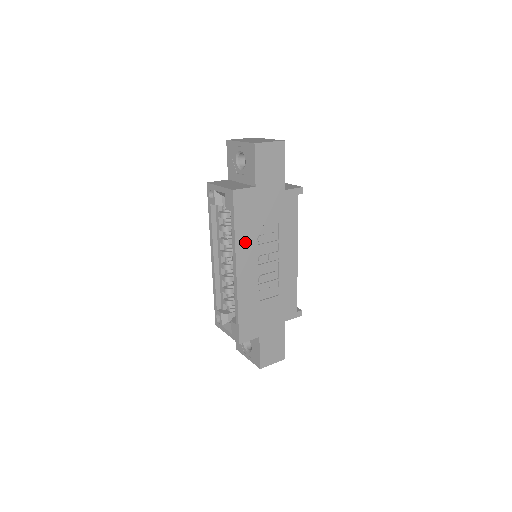
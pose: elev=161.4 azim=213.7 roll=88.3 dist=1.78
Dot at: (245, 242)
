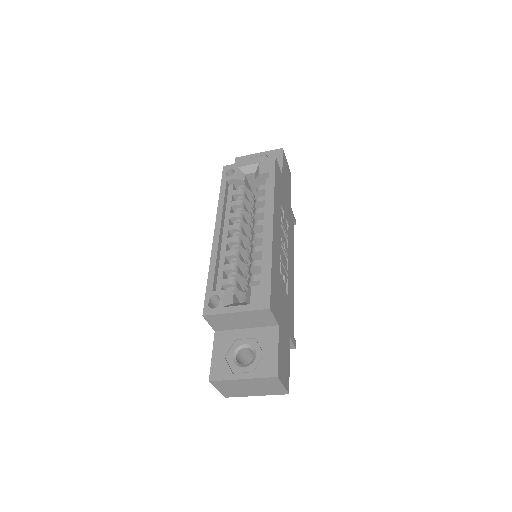
Dot at: (277, 206)
